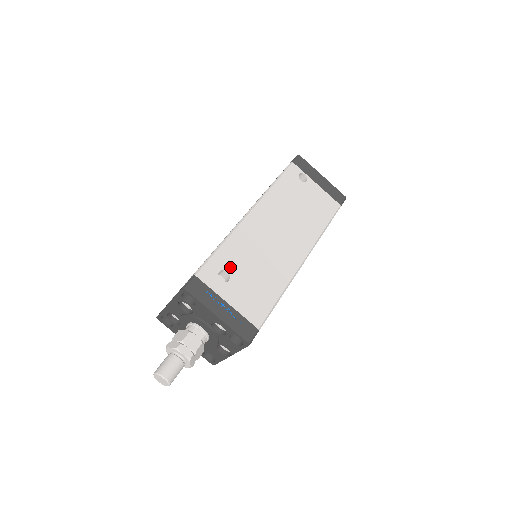
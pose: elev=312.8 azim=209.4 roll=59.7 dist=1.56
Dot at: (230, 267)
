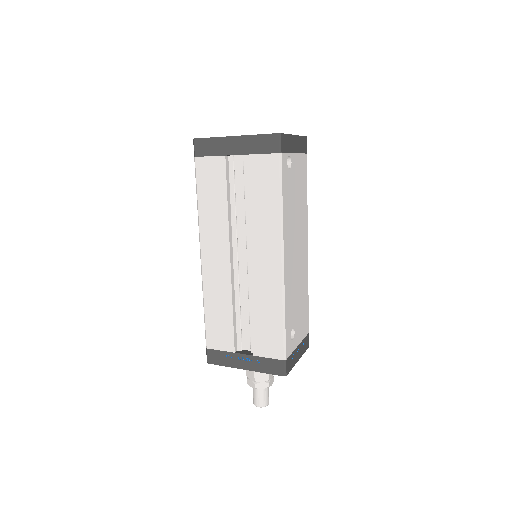
Dot at: (292, 323)
